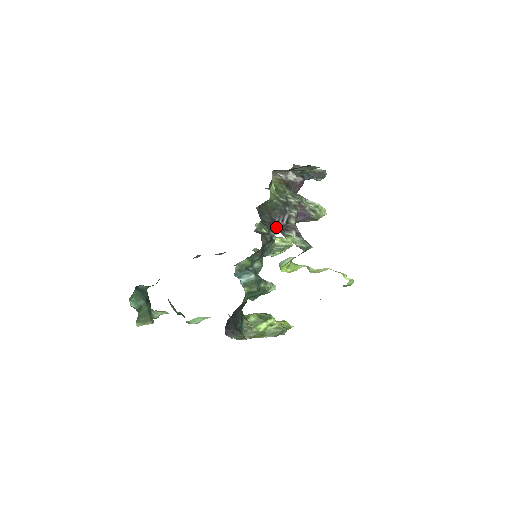
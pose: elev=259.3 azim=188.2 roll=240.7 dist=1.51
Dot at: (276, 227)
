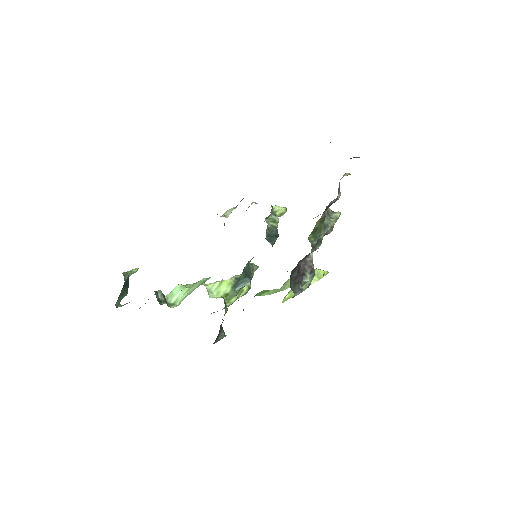
Dot at: (298, 280)
